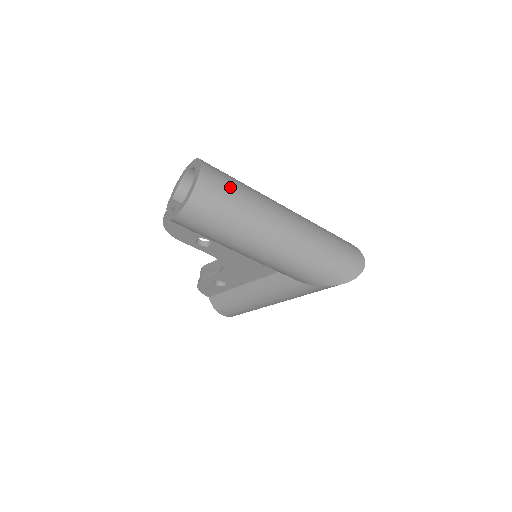
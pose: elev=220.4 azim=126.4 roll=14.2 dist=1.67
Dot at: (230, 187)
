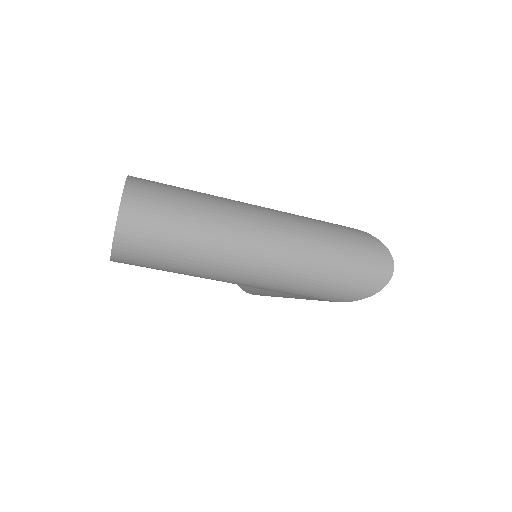
Dot at: (168, 217)
